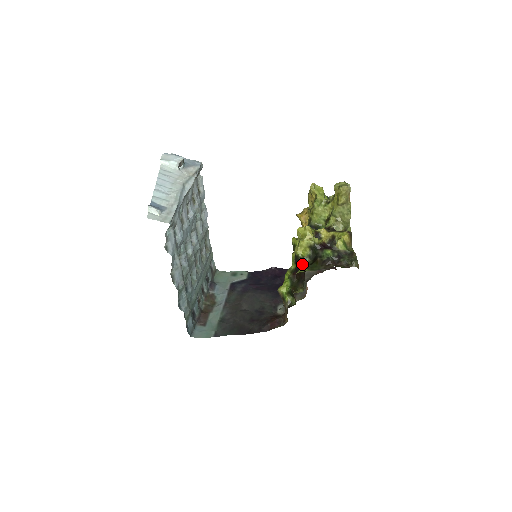
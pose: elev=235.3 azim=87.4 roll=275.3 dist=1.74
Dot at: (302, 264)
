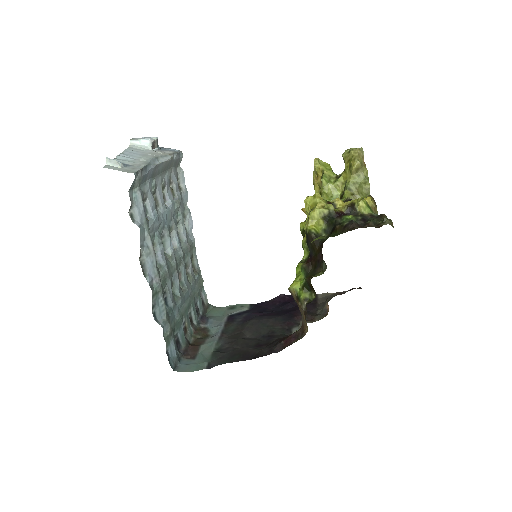
Dot at: (317, 242)
